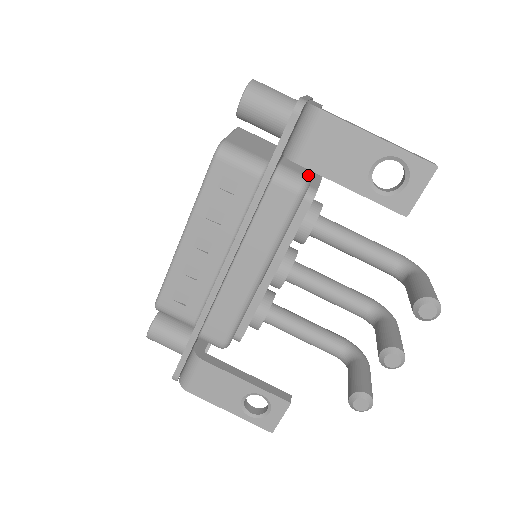
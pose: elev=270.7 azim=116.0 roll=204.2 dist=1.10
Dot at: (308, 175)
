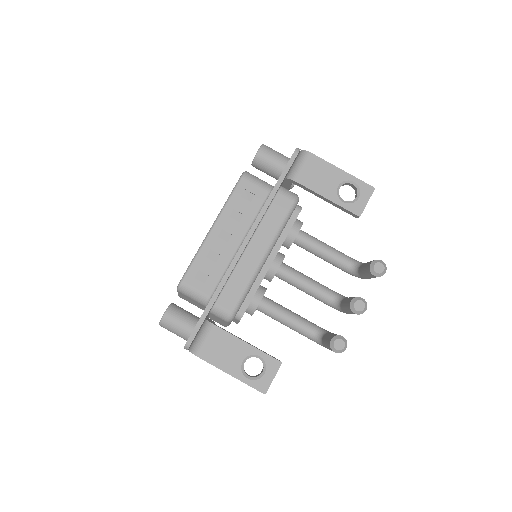
Dot at: occluded
